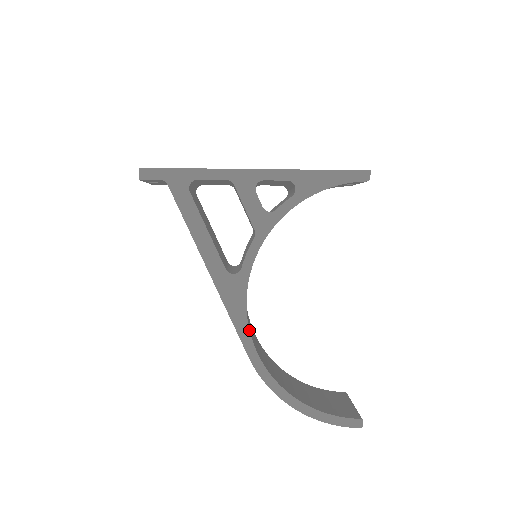
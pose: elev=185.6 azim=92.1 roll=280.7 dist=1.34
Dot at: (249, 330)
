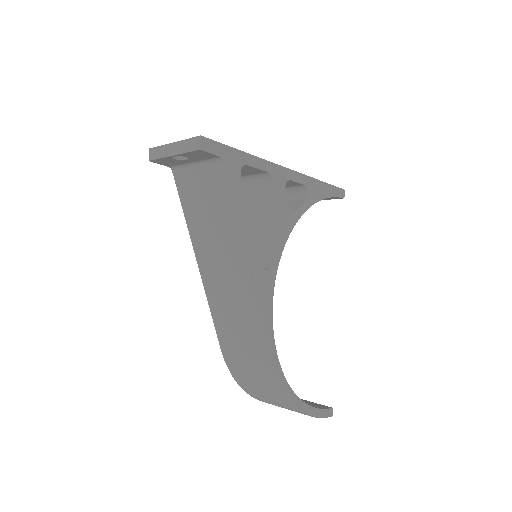
Dot at: (273, 330)
